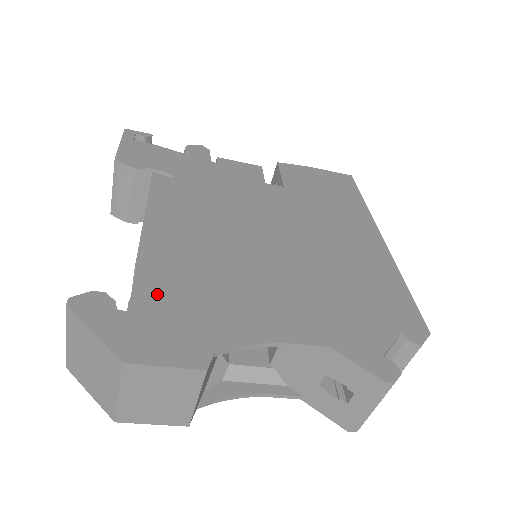
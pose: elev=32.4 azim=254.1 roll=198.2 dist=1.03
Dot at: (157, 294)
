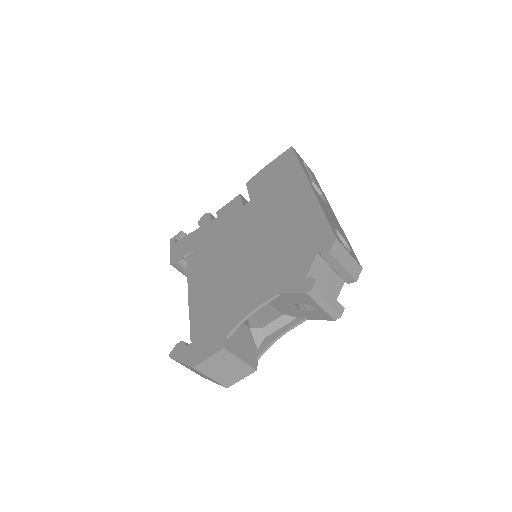
Dot at: (200, 326)
